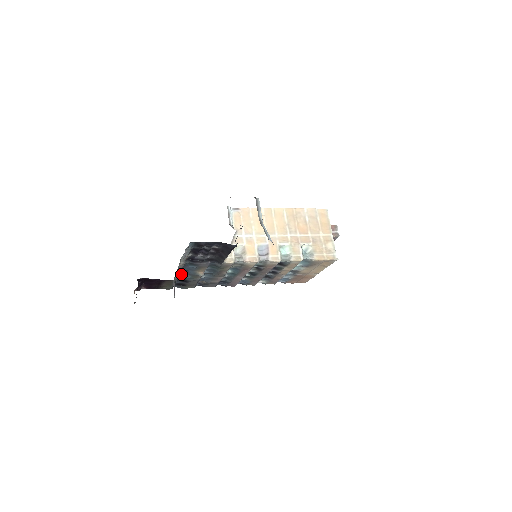
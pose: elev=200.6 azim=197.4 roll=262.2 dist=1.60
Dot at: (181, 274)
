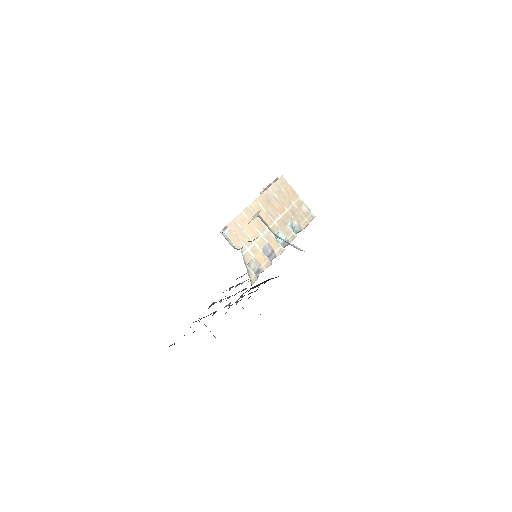
Dot at: occluded
